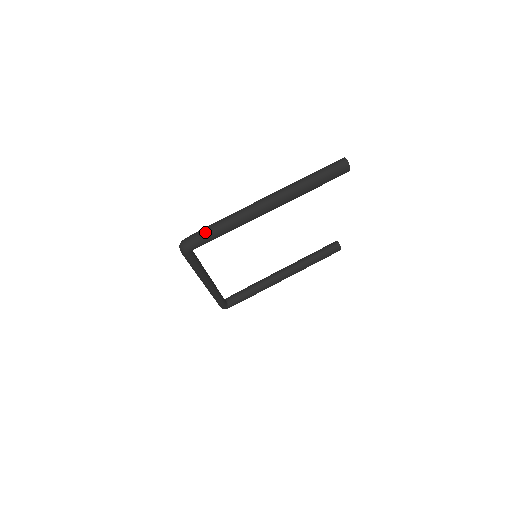
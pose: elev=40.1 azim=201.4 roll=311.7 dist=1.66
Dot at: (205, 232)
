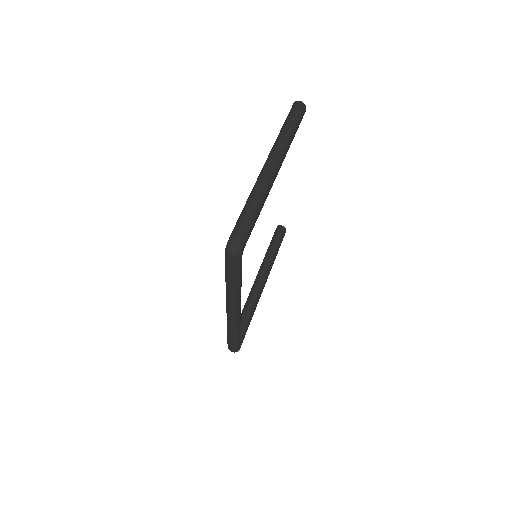
Dot at: (245, 220)
